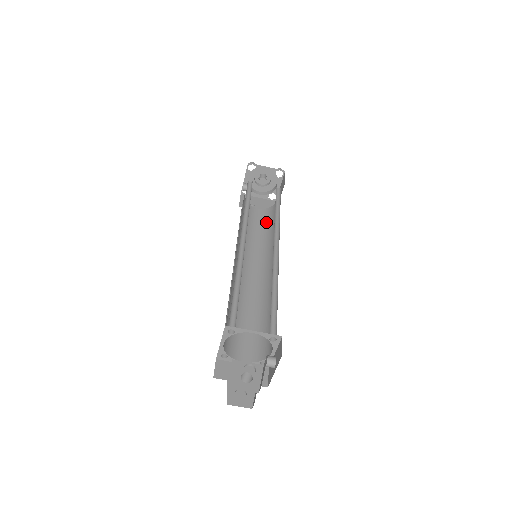
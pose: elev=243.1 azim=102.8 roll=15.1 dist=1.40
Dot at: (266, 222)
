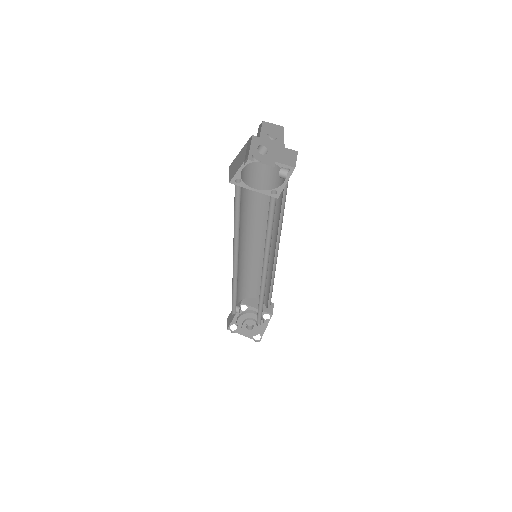
Dot at: occluded
